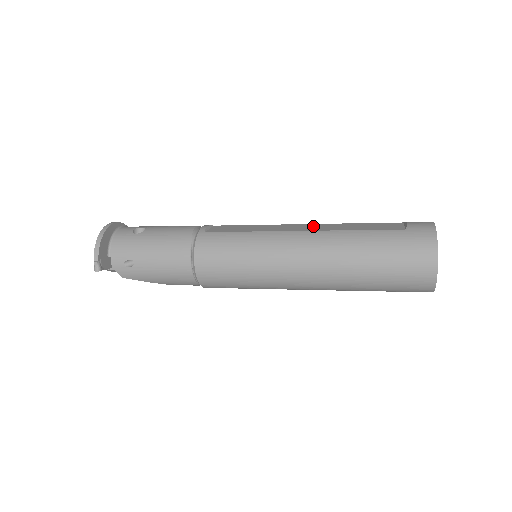
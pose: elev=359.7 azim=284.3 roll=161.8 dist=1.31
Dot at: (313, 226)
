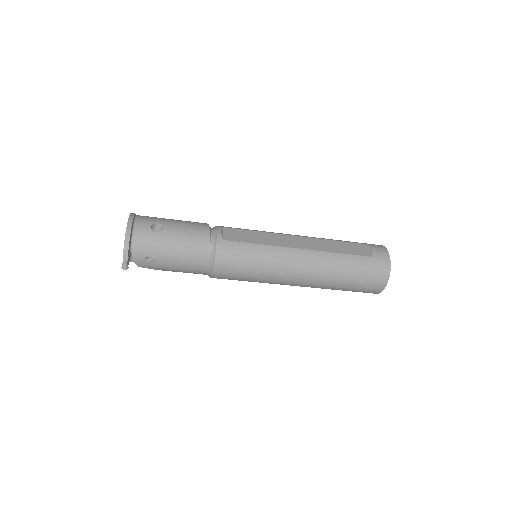
Dot at: (306, 241)
